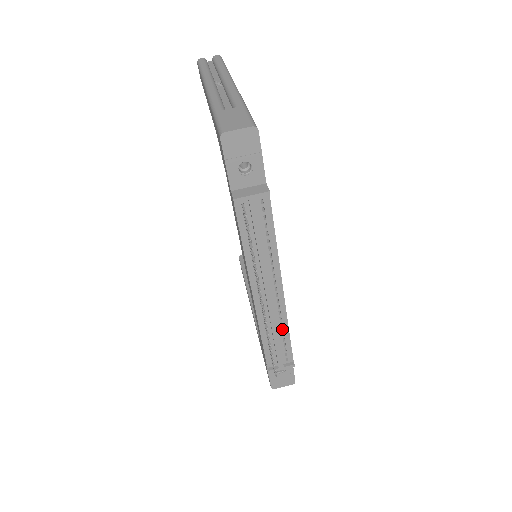
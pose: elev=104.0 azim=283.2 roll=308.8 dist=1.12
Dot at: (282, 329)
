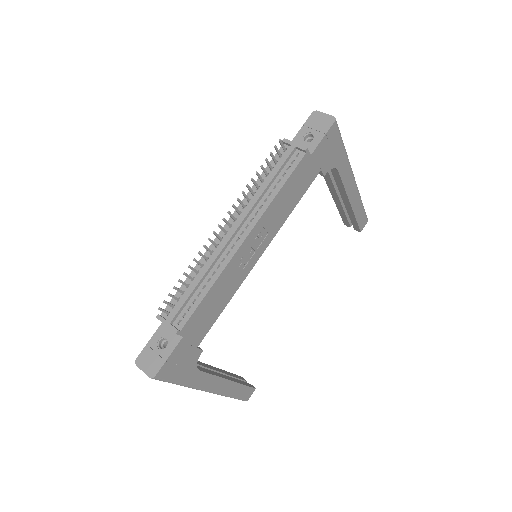
Dot at: (209, 283)
